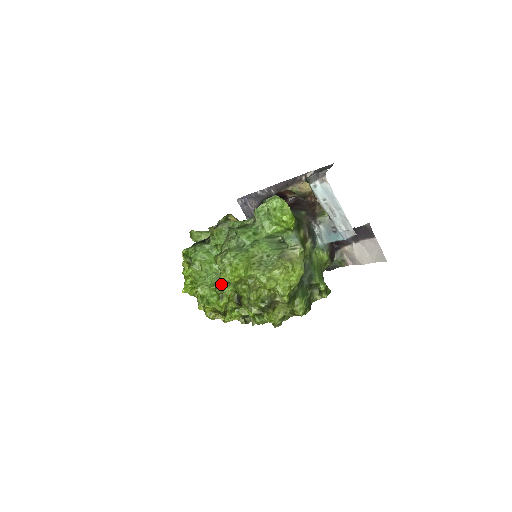
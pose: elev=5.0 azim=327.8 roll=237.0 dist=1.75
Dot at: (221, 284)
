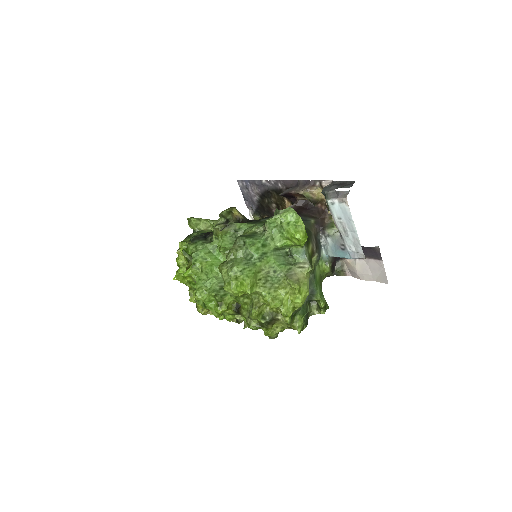
Dot at: (221, 291)
